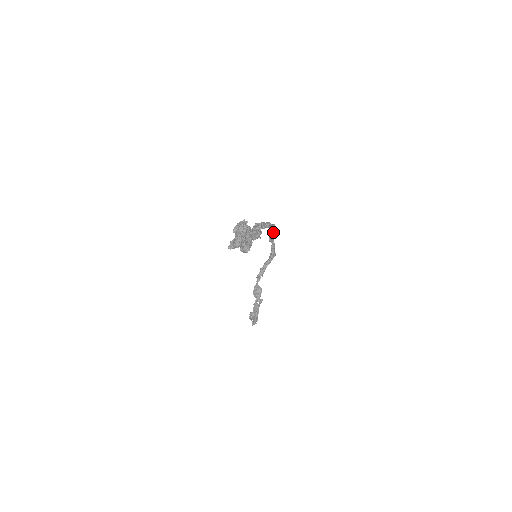
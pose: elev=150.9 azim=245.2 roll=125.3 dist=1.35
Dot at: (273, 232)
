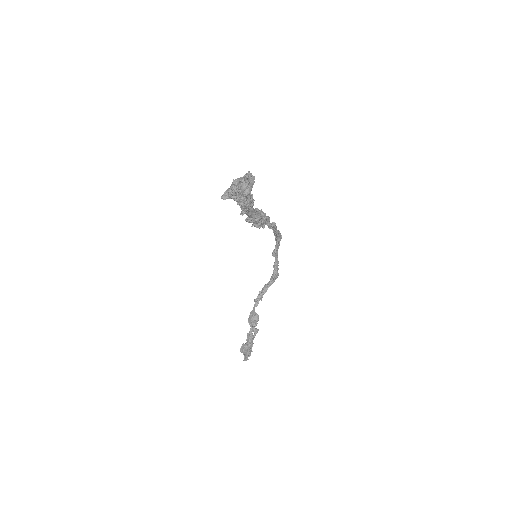
Dot at: (278, 243)
